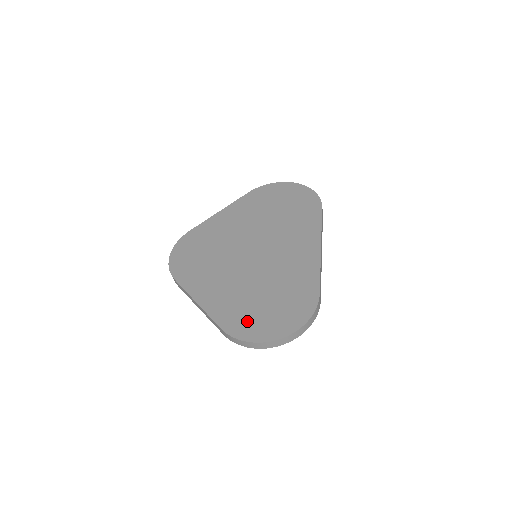
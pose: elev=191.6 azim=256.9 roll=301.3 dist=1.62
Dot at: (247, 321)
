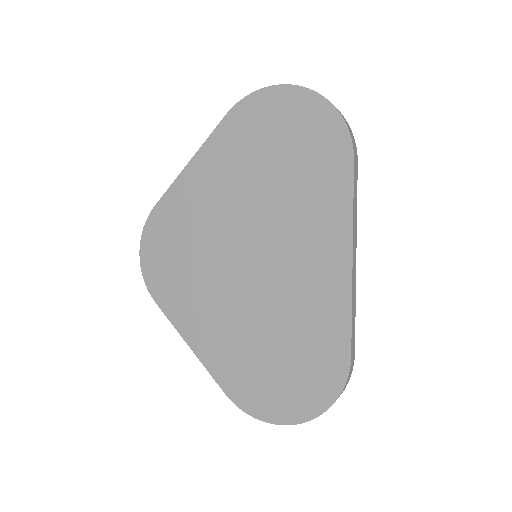
Dot at: (255, 388)
